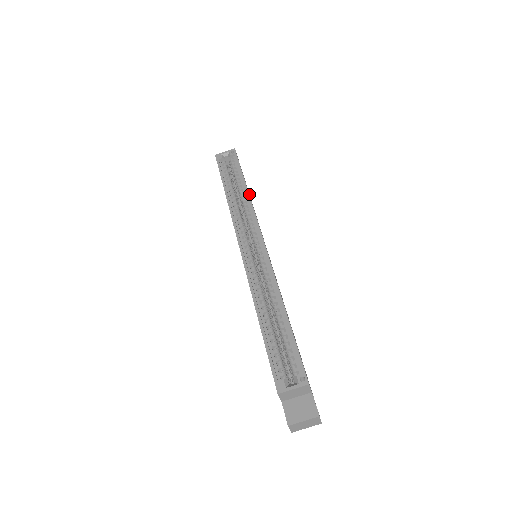
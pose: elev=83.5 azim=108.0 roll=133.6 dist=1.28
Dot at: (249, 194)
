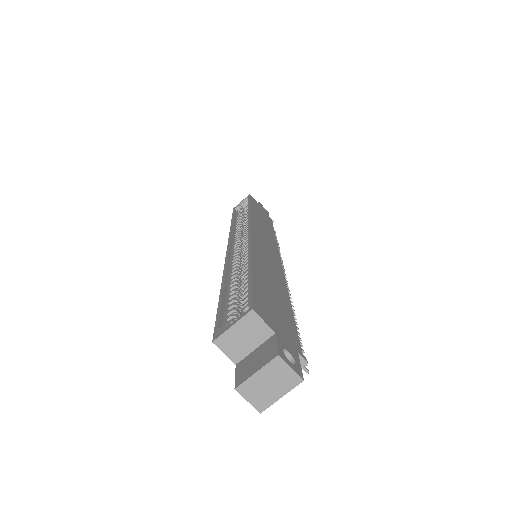
Dot at: (264, 221)
